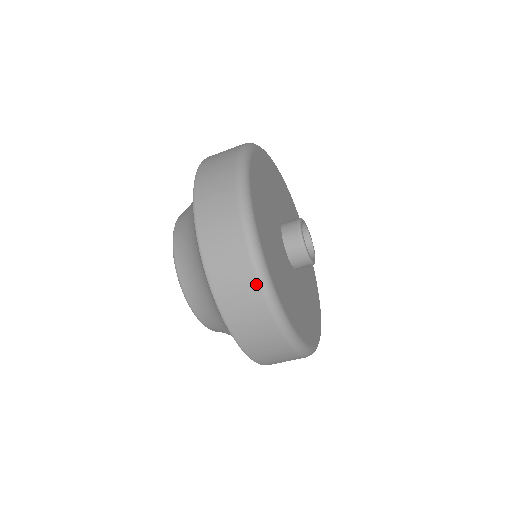
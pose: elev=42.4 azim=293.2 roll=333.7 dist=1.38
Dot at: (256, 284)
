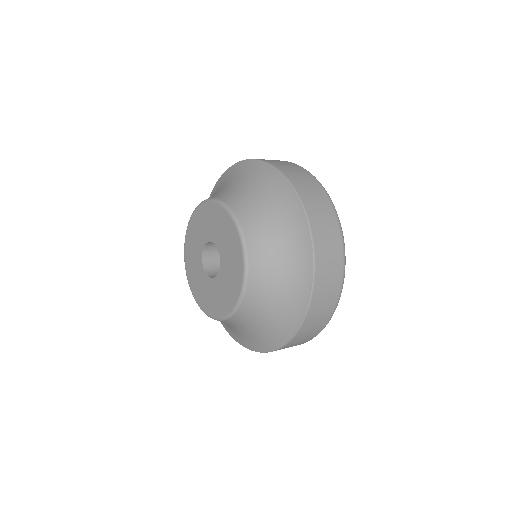
Dot at: occluded
